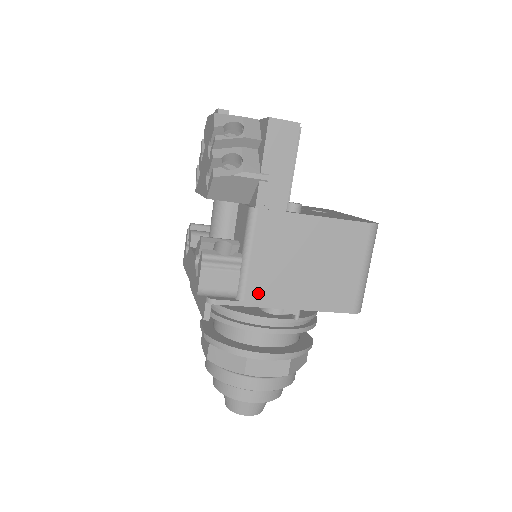
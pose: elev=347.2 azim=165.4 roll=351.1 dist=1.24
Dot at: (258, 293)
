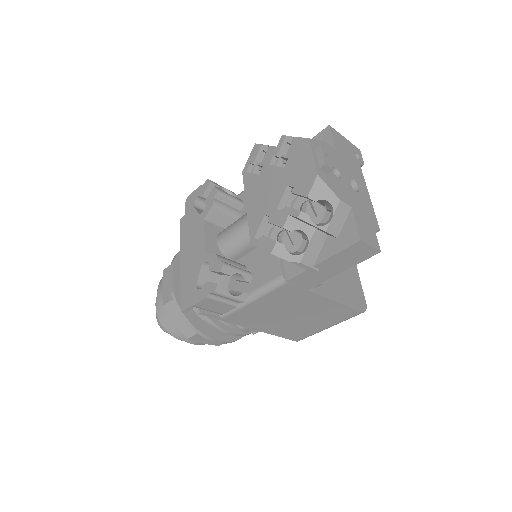
Dot at: (239, 318)
